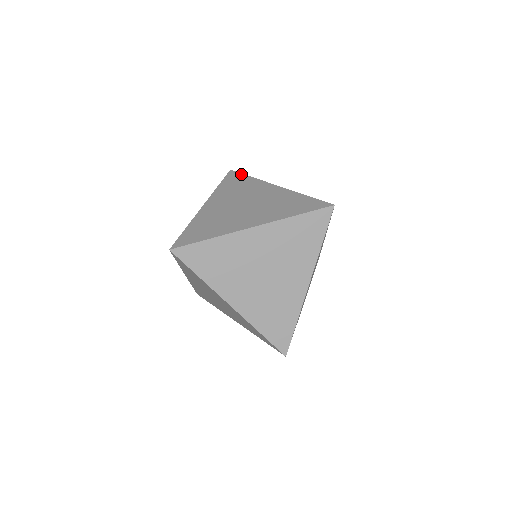
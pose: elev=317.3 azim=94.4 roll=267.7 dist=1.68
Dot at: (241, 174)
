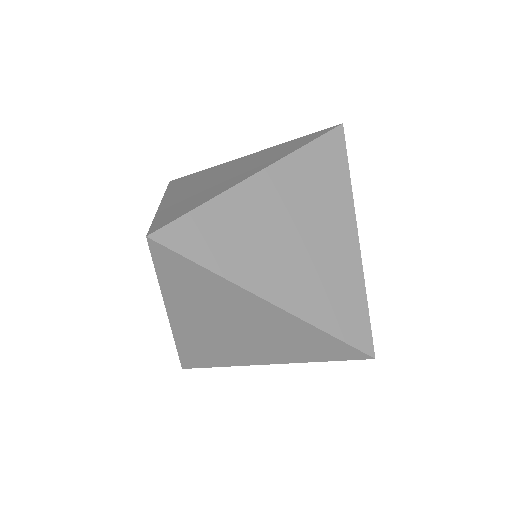
Dot at: (188, 175)
